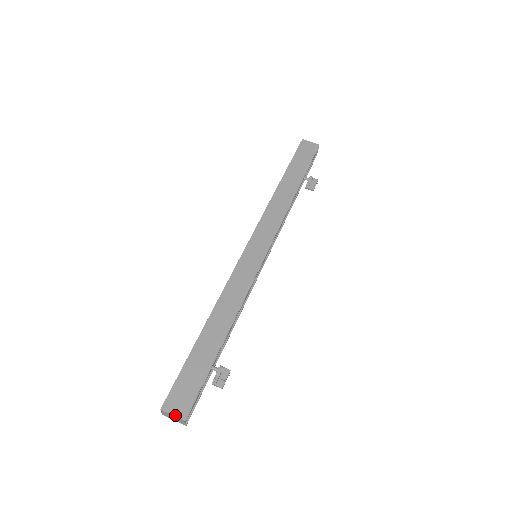
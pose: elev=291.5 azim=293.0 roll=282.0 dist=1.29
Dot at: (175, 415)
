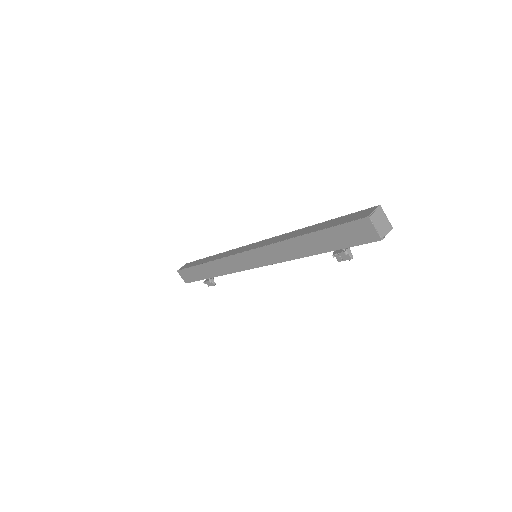
Dot at: (182, 278)
